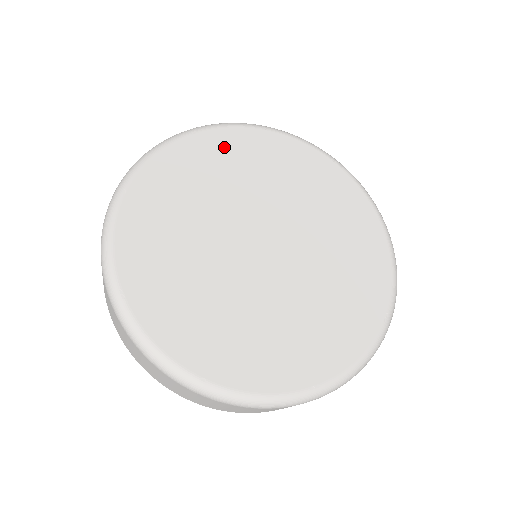
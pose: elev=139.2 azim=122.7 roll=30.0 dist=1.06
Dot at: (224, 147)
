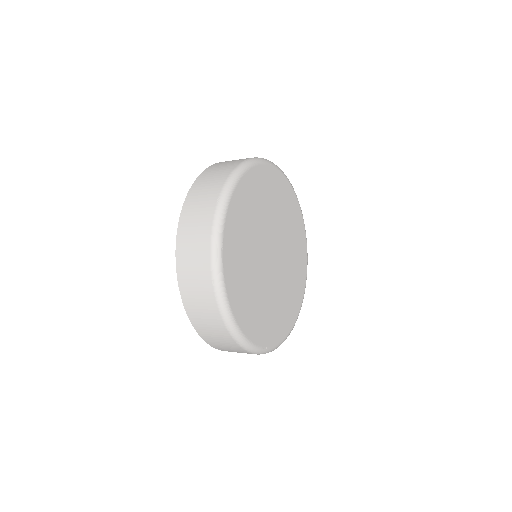
Dot at: (276, 184)
